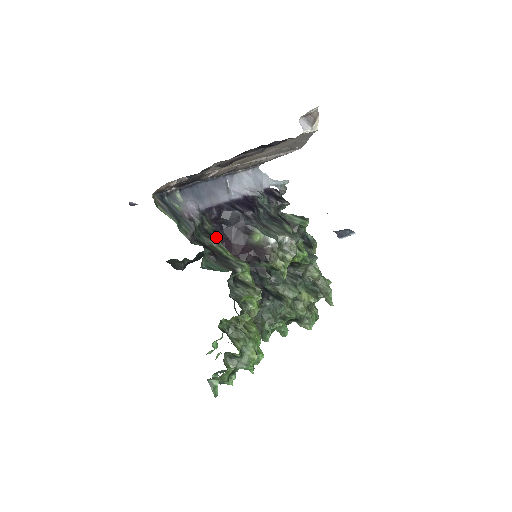
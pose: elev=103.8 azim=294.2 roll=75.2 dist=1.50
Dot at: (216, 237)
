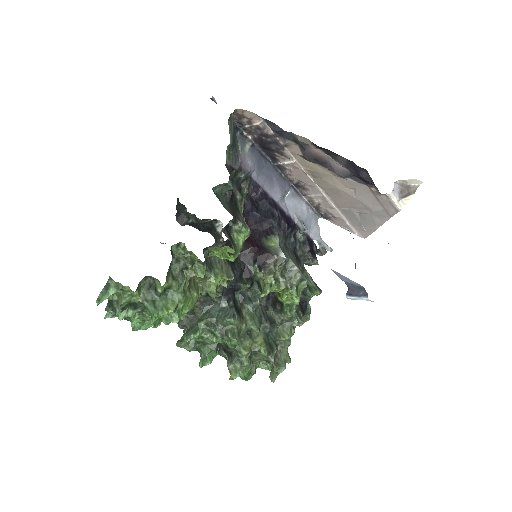
Dot at: occluded
